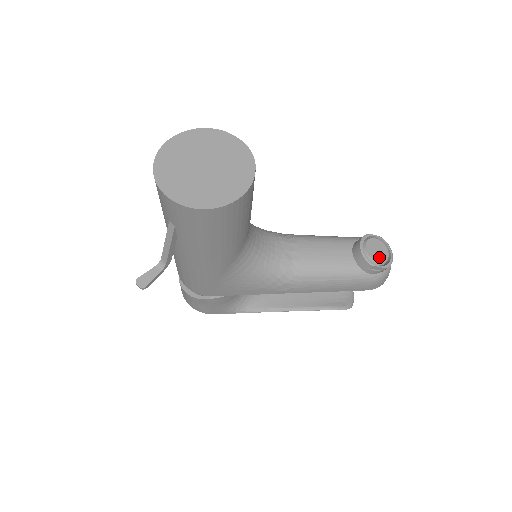
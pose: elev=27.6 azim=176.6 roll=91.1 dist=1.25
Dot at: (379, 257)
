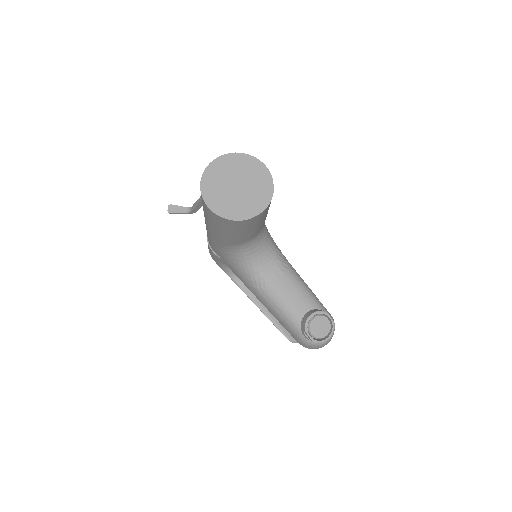
Dot at: (316, 331)
